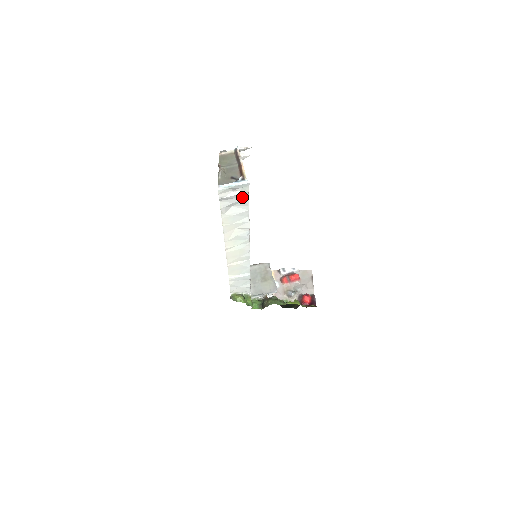
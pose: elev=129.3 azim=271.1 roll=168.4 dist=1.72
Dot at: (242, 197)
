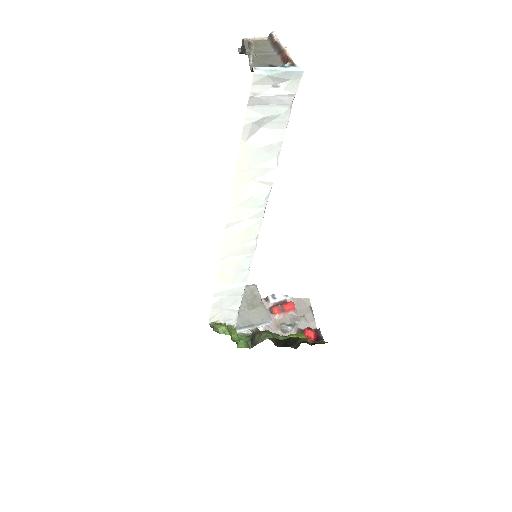
Dot at: (282, 105)
